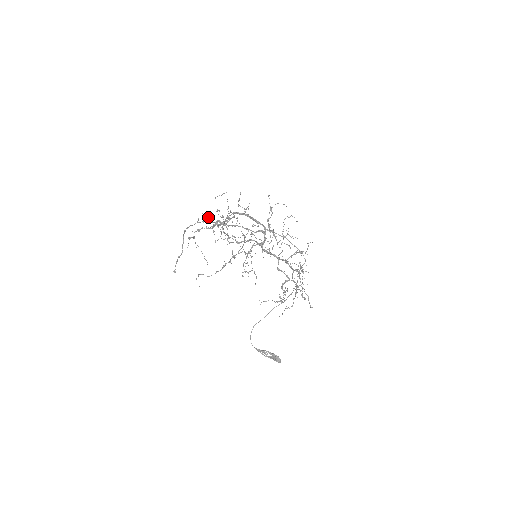
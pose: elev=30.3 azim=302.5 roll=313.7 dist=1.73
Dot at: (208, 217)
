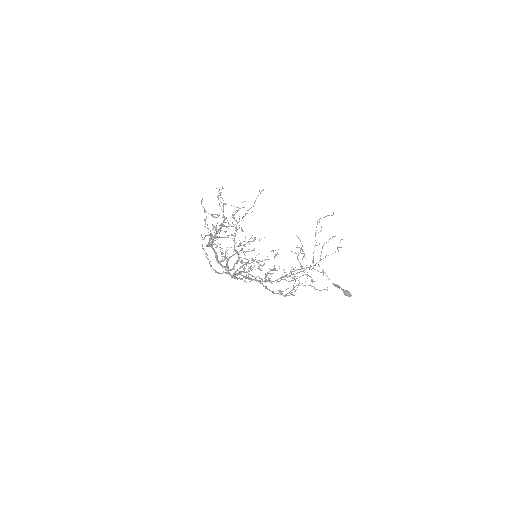
Dot at: occluded
